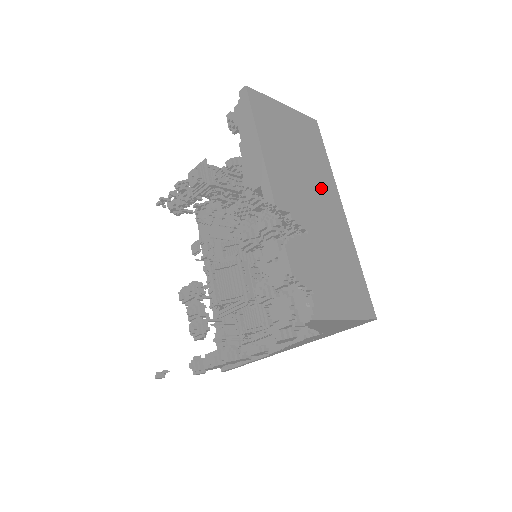
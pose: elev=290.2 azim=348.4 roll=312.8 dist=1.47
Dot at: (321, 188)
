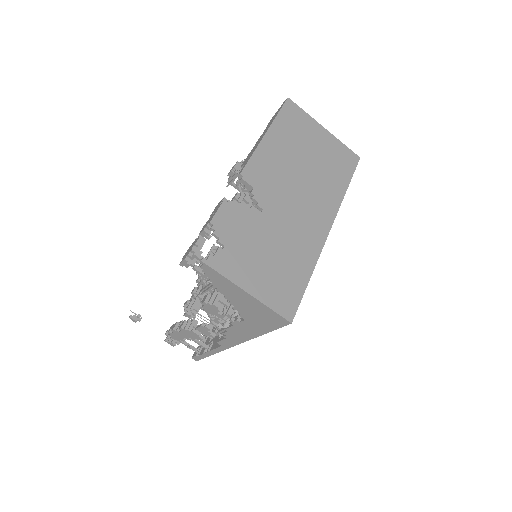
Dot at: (314, 198)
